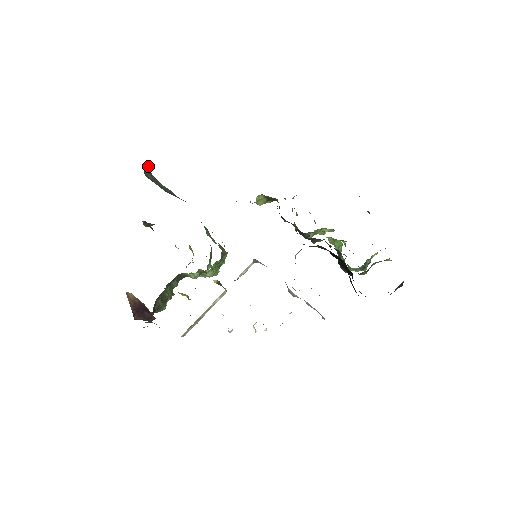
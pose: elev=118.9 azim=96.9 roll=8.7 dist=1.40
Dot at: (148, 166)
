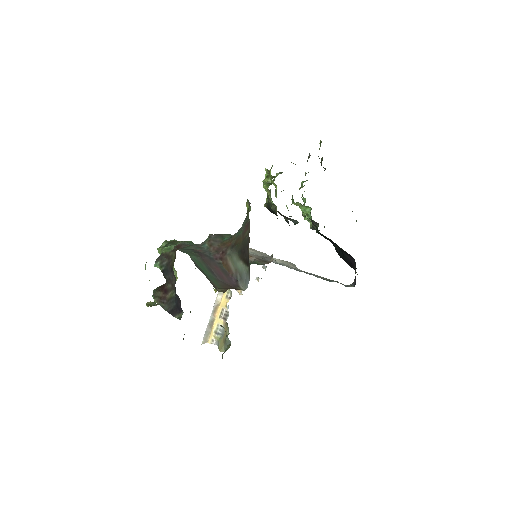
Dot at: occluded
